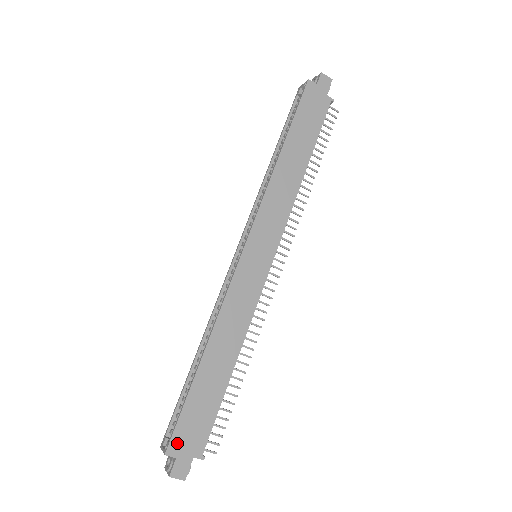
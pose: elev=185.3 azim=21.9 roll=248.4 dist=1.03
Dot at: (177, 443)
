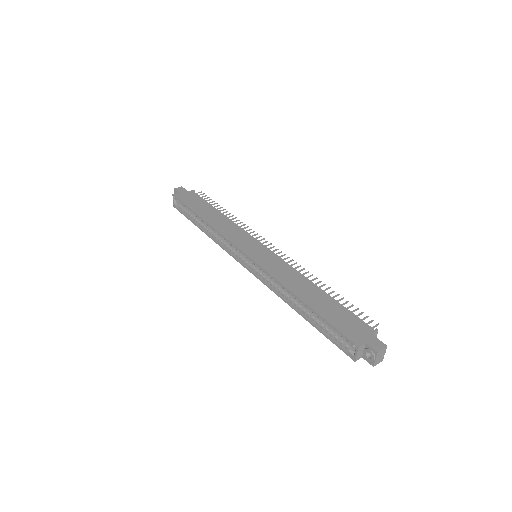
Dot at: (354, 337)
